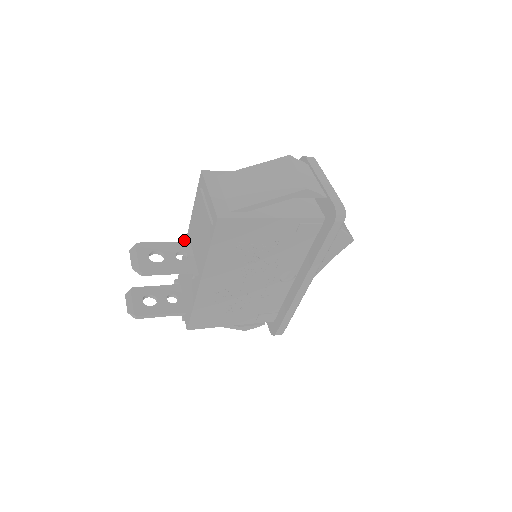
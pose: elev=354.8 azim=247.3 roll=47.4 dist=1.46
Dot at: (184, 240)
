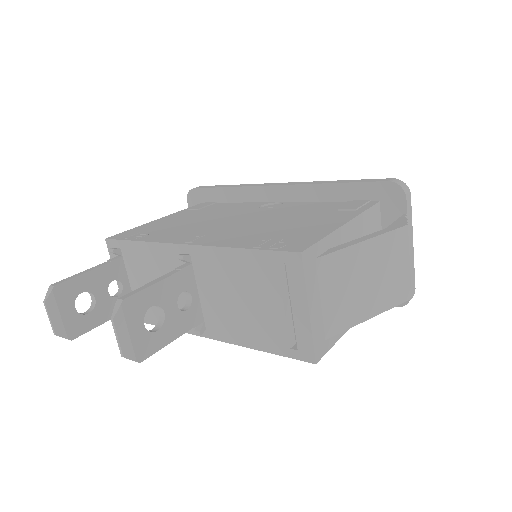
Dot at: (182, 260)
